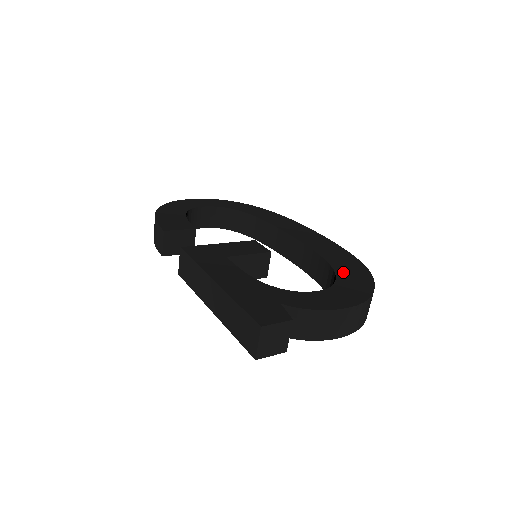
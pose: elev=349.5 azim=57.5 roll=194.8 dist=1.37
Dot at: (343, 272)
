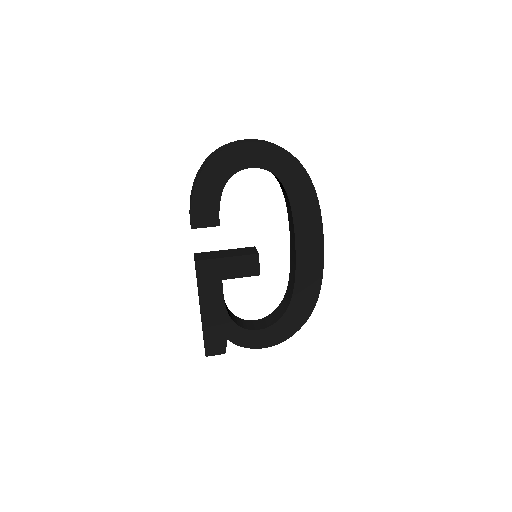
Dot at: (292, 311)
